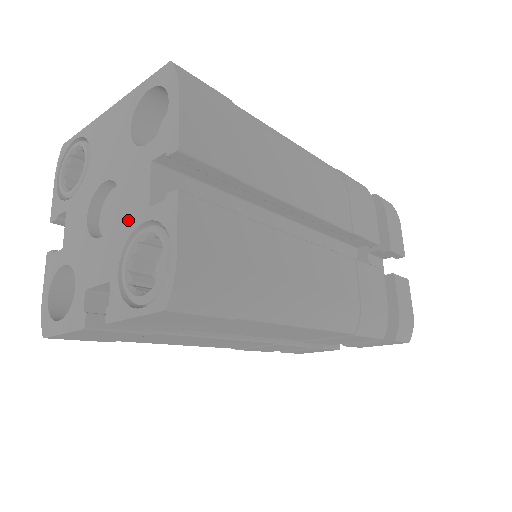
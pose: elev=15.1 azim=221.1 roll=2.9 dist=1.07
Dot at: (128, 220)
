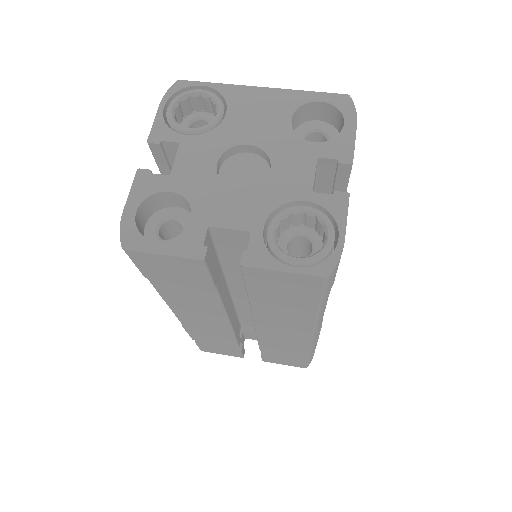
Dot at: (282, 191)
